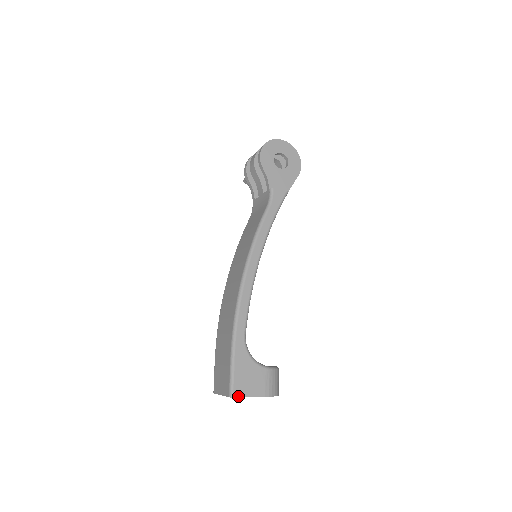
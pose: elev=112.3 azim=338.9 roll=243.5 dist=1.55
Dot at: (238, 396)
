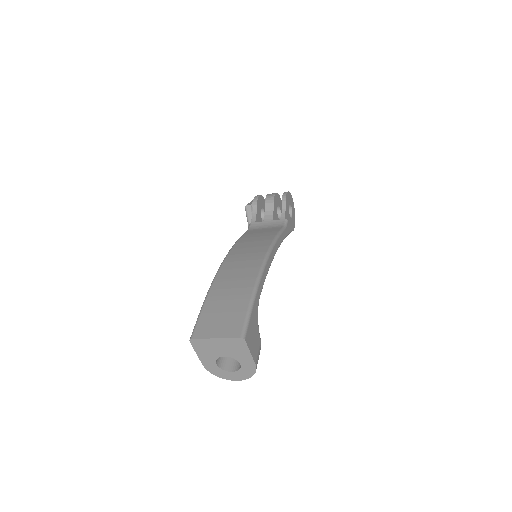
Dot at: (247, 342)
